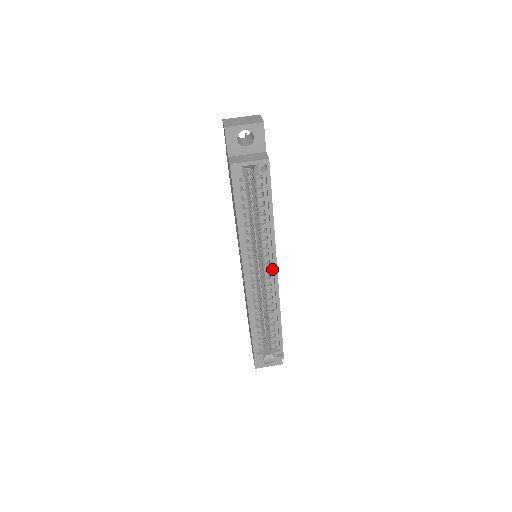
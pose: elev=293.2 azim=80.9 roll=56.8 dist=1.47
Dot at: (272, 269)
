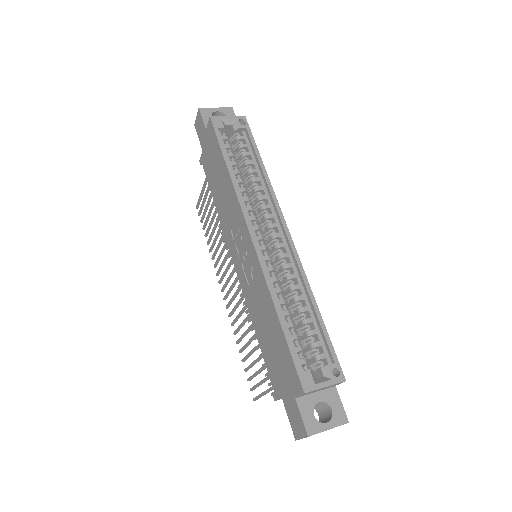
Dot at: (280, 230)
